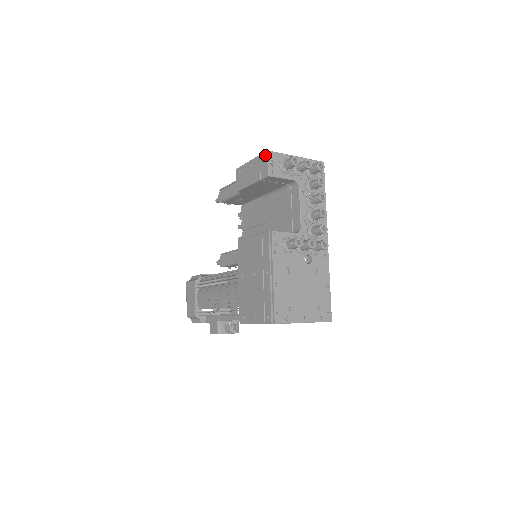
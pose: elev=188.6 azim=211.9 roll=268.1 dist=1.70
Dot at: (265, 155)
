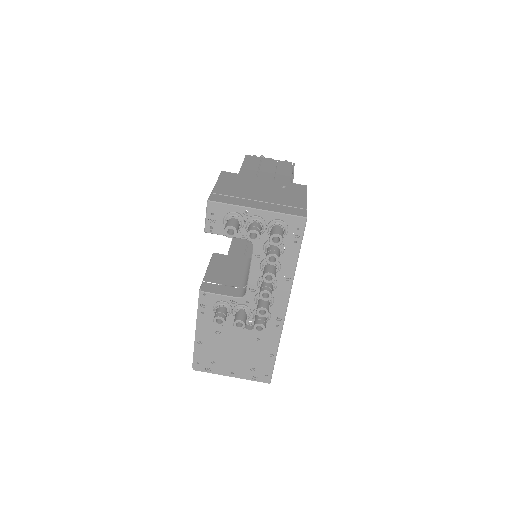
Dot at: (207, 203)
